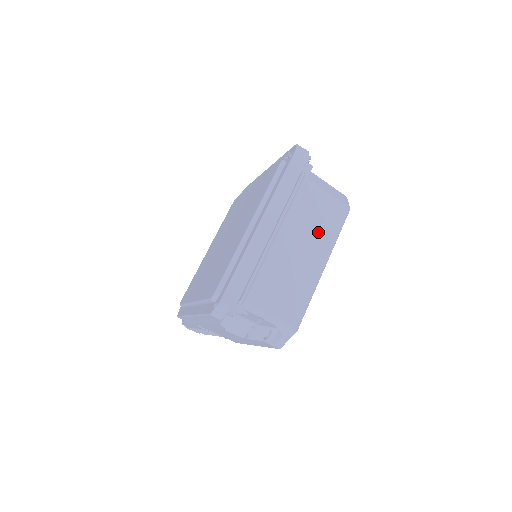
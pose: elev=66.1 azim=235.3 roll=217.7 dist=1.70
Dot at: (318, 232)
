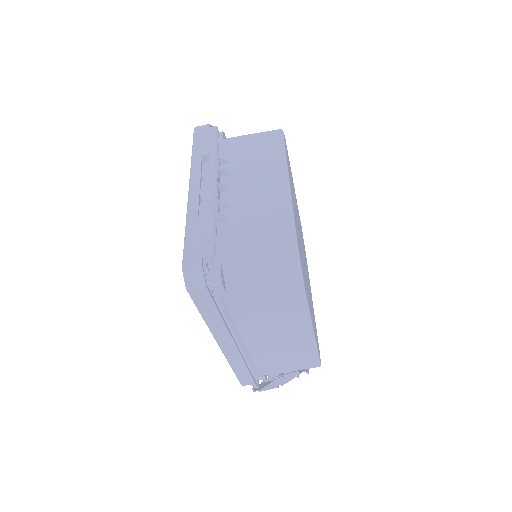
Dot at: (282, 320)
